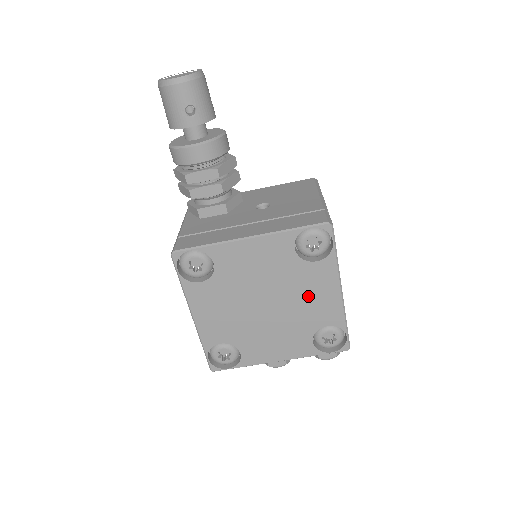
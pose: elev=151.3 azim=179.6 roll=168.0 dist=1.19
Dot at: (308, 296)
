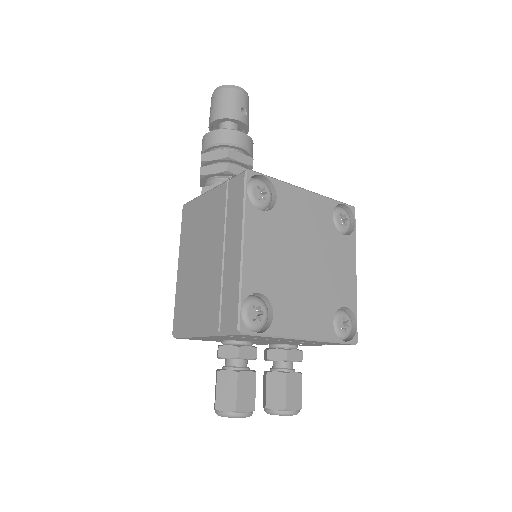
Dot at: (335, 267)
